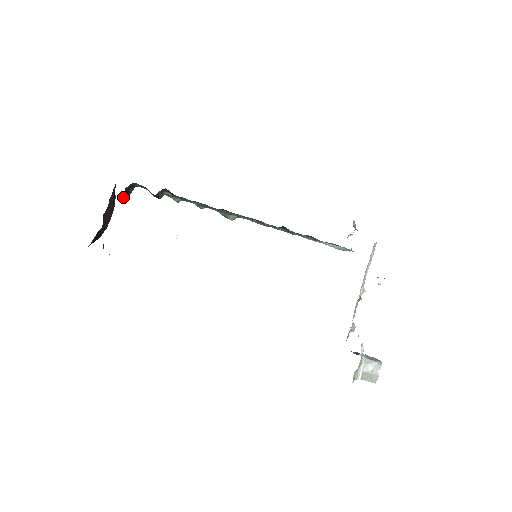
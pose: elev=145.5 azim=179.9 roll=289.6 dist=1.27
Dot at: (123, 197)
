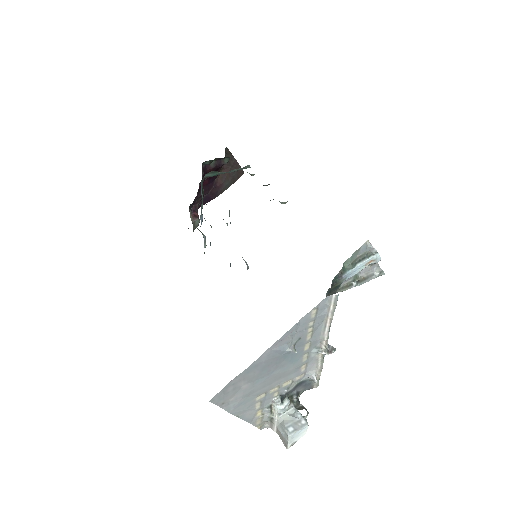
Dot at: (208, 171)
